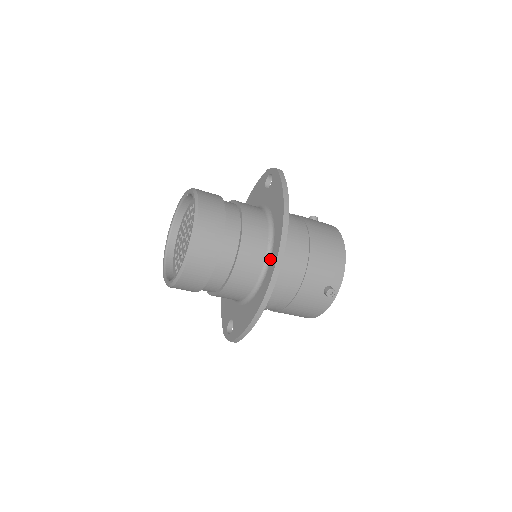
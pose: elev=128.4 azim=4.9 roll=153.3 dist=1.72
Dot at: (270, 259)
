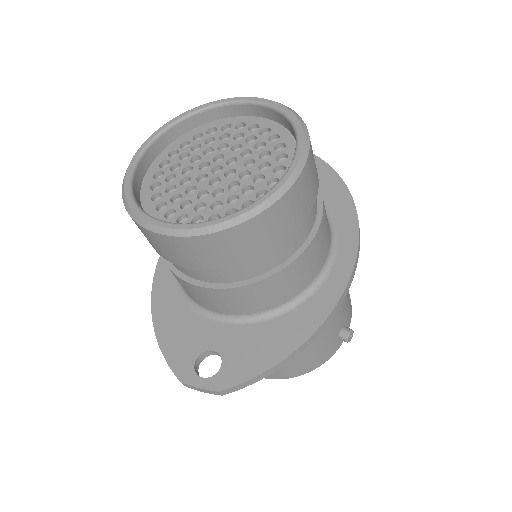
Dot at: (335, 253)
